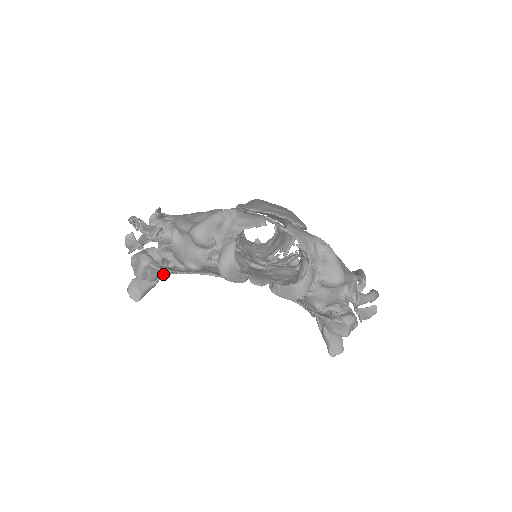
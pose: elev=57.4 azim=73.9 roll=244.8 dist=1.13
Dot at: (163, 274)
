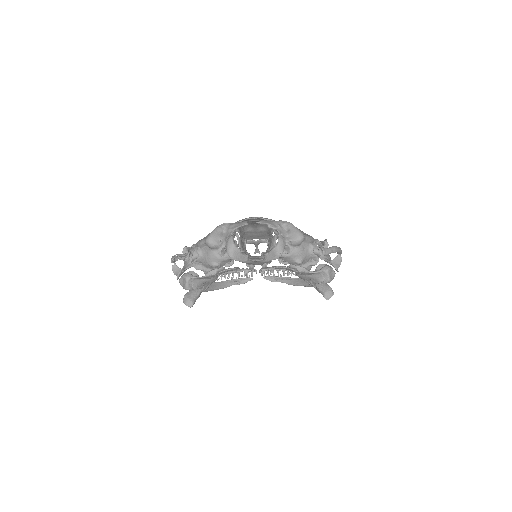
Dot at: (201, 283)
